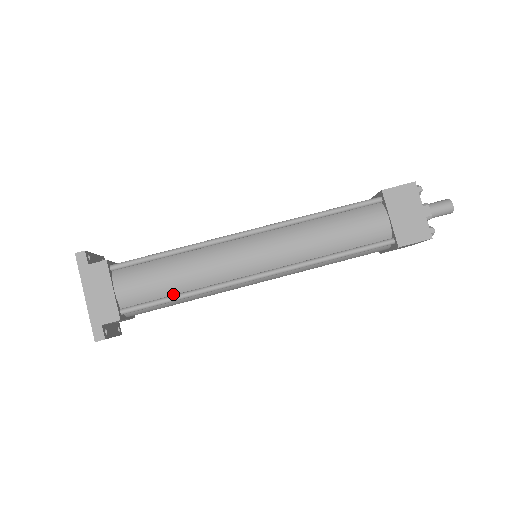
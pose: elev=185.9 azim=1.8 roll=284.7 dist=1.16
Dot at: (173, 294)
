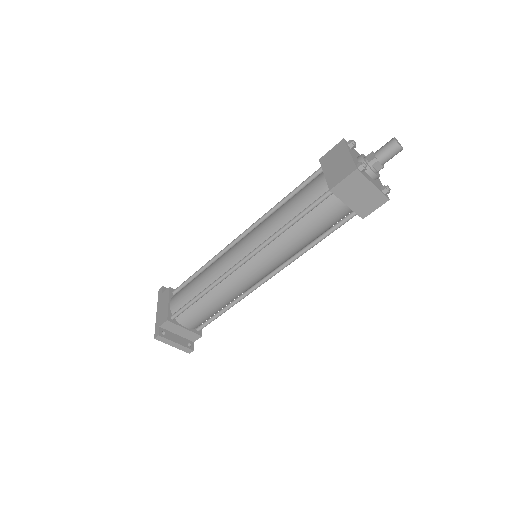
Dot at: occluded
